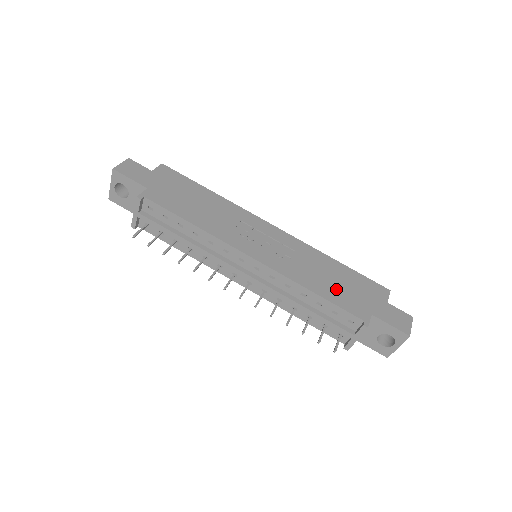
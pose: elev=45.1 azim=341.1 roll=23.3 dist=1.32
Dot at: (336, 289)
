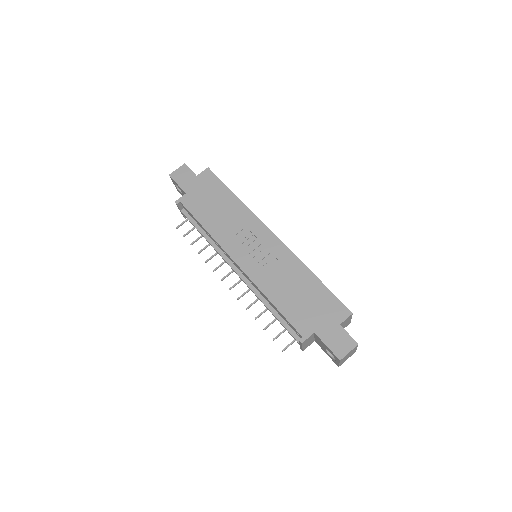
Dot at: (295, 303)
